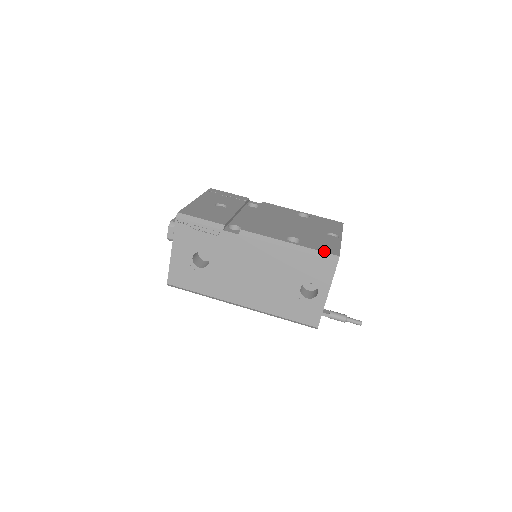
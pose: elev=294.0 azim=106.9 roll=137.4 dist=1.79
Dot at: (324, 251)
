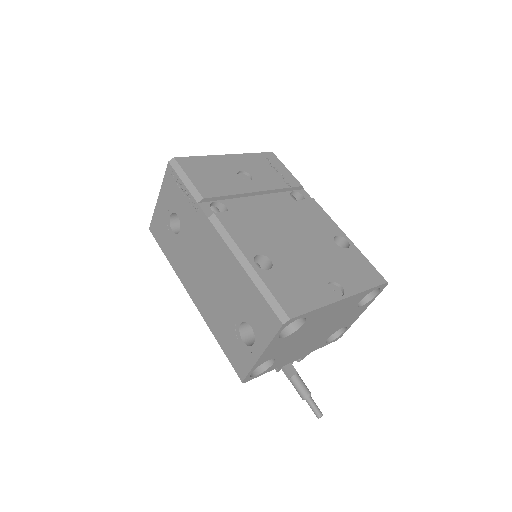
Dot at: (279, 300)
